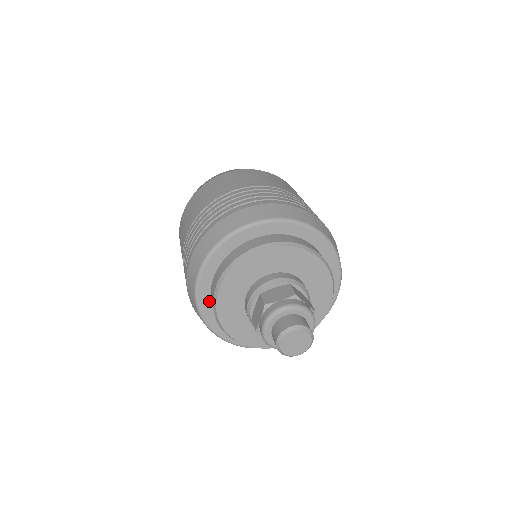
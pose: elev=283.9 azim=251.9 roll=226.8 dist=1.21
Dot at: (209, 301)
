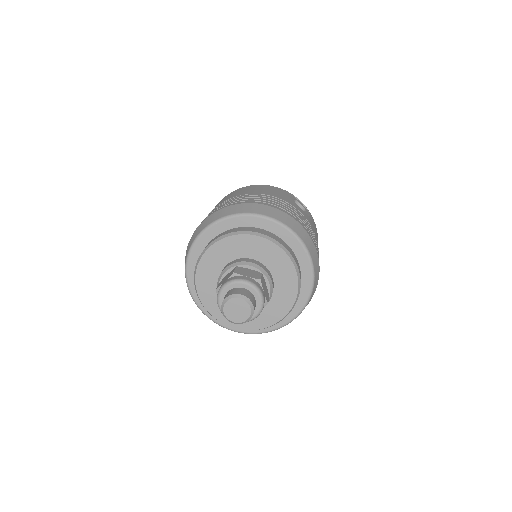
Dot at: occluded
